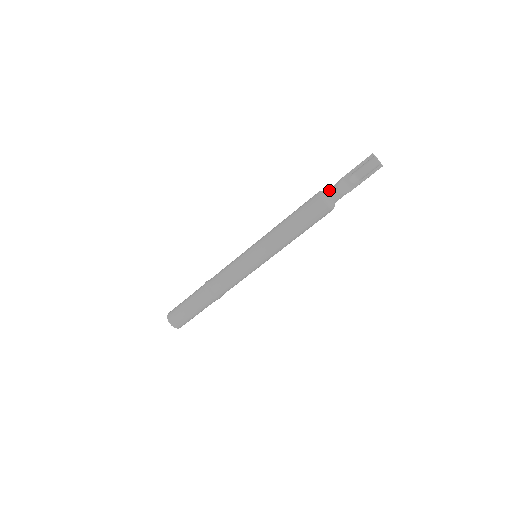
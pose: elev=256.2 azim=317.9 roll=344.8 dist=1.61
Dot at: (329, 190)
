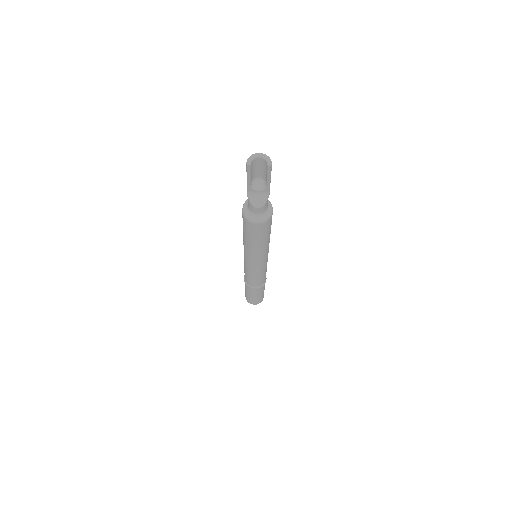
Dot at: (248, 207)
